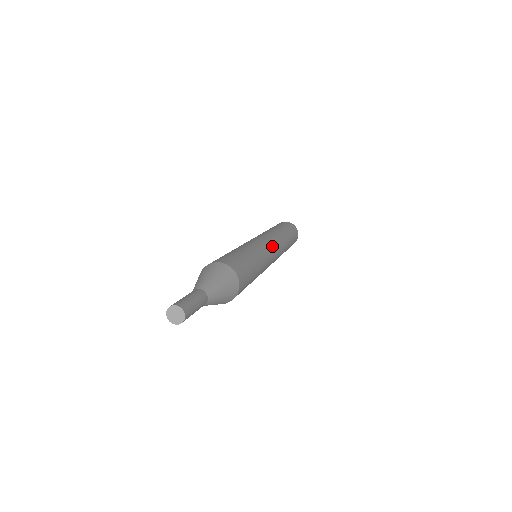
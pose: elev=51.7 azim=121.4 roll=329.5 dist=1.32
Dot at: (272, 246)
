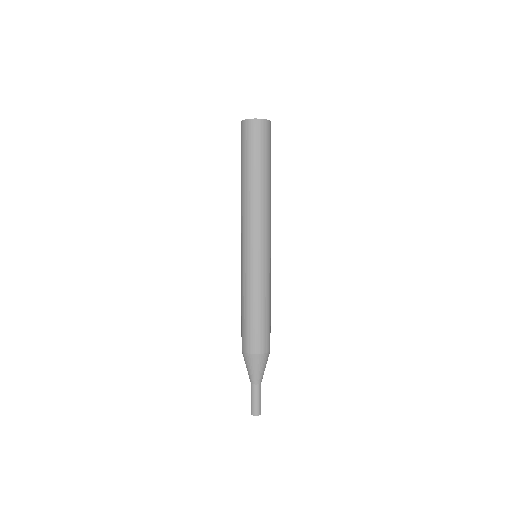
Dot at: (264, 247)
